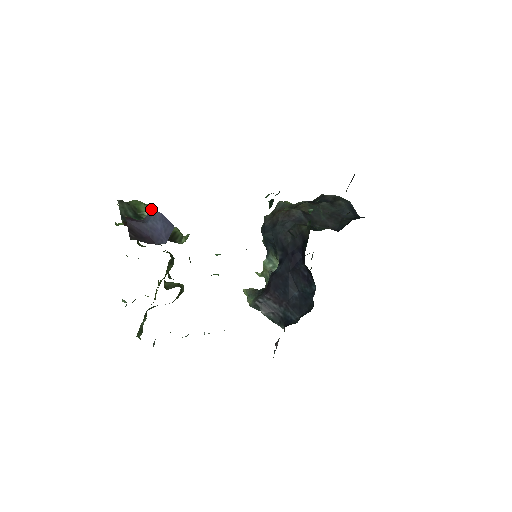
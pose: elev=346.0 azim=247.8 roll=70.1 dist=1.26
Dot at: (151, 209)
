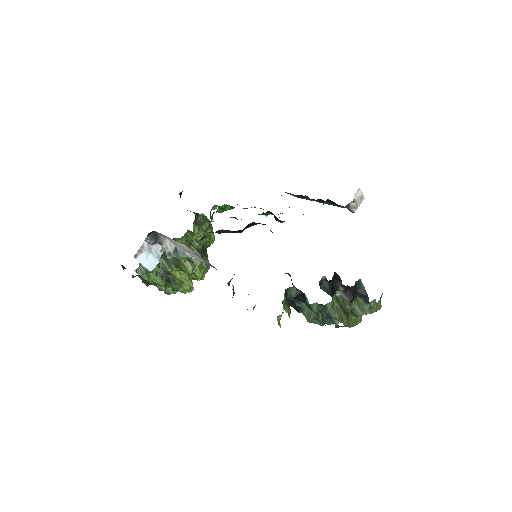
Dot at: occluded
